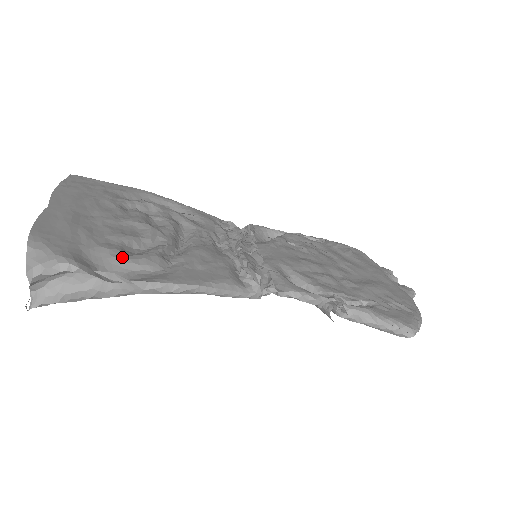
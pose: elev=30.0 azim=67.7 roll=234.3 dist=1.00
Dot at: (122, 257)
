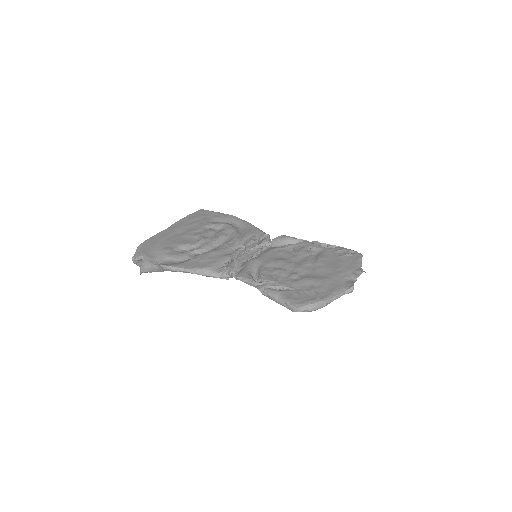
Dot at: (168, 254)
